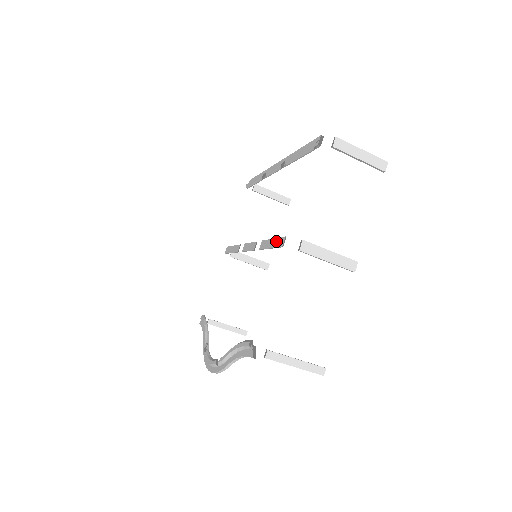
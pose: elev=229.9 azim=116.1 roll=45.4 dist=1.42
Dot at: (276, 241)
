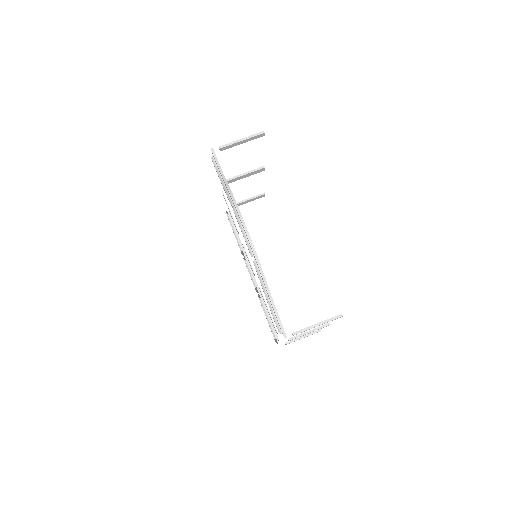
Dot at: occluded
